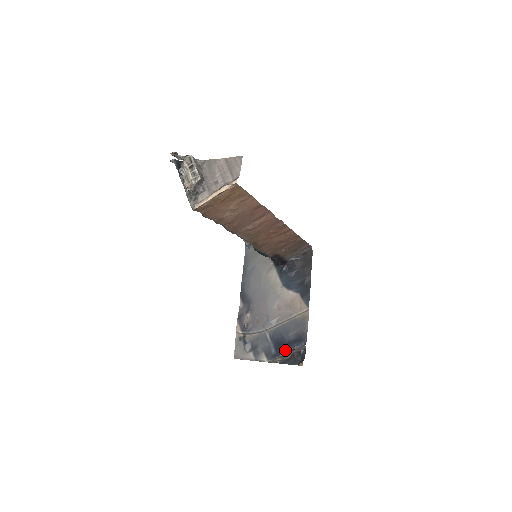
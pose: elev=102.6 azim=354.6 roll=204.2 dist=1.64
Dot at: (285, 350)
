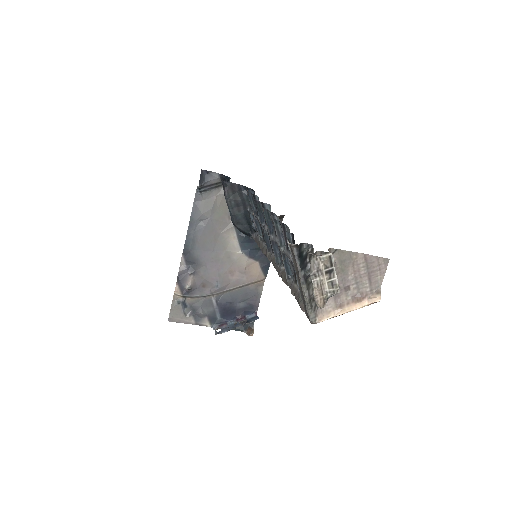
Dot at: (232, 317)
